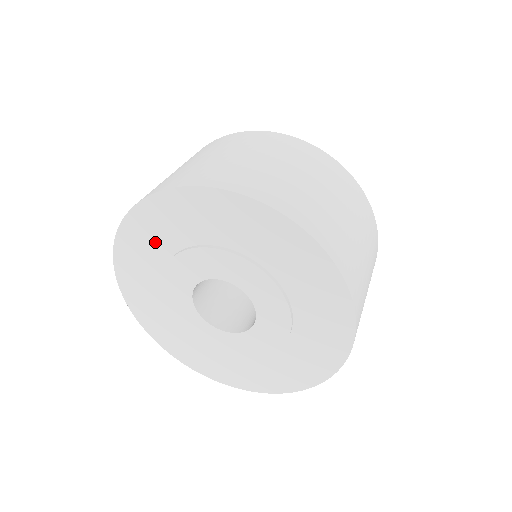
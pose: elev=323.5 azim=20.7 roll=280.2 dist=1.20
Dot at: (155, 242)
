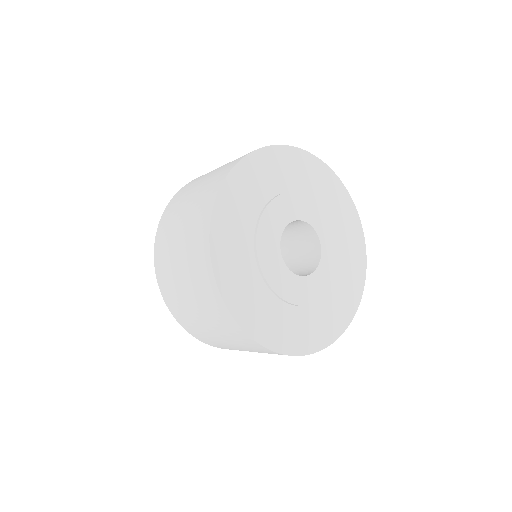
Dot at: (240, 223)
